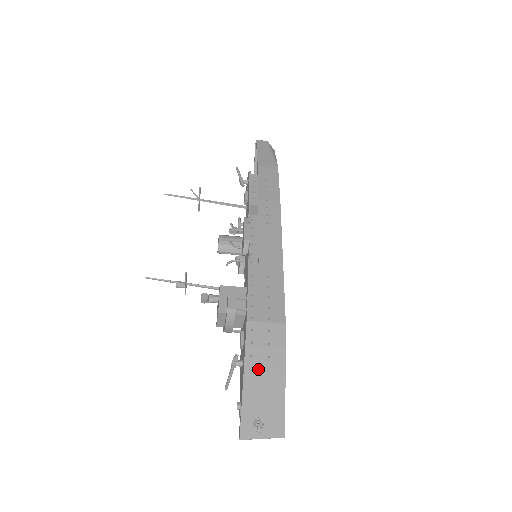
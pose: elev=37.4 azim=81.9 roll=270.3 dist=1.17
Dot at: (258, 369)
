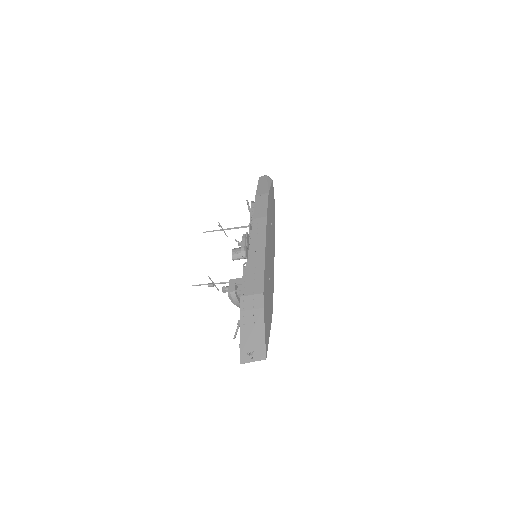
Dot at: (248, 323)
